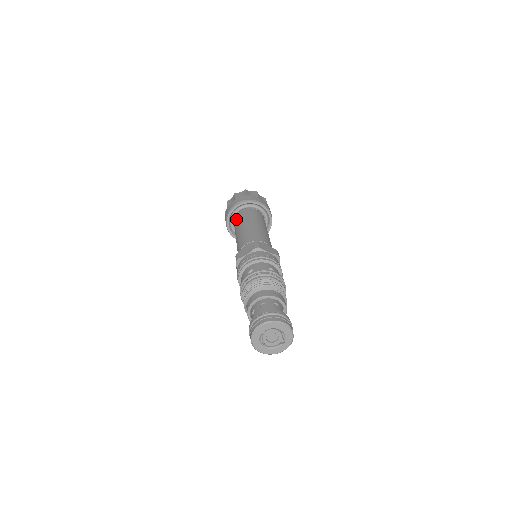
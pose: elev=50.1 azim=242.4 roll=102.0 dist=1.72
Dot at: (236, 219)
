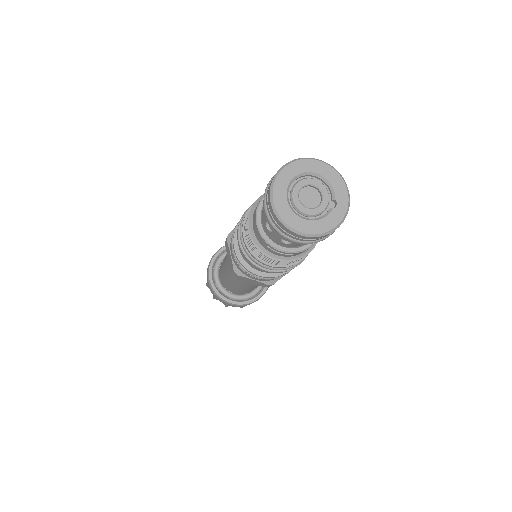
Dot at: occluded
